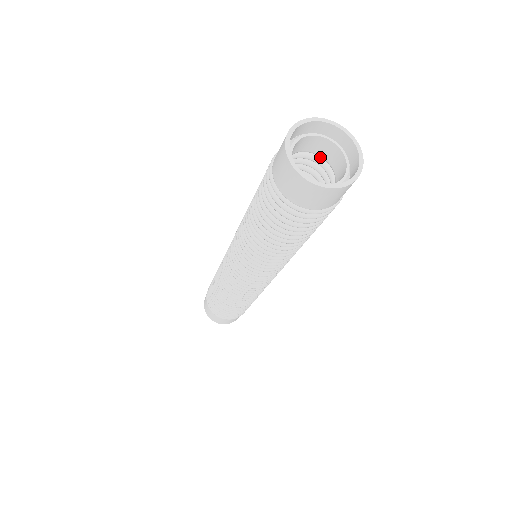
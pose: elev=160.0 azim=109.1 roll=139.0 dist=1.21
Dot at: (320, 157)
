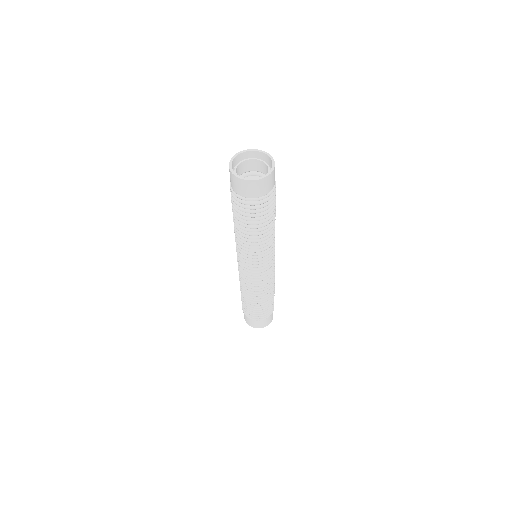
Dot at: occluded
